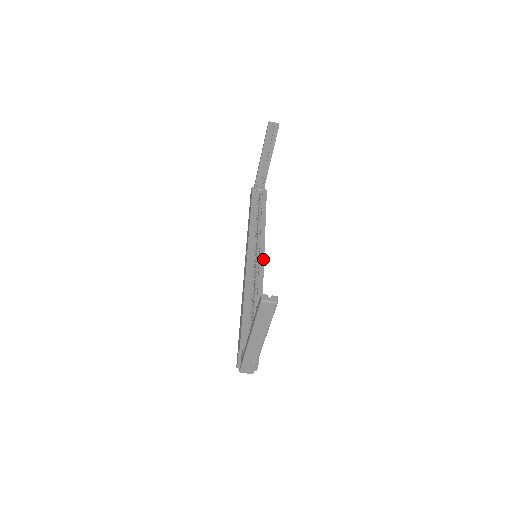
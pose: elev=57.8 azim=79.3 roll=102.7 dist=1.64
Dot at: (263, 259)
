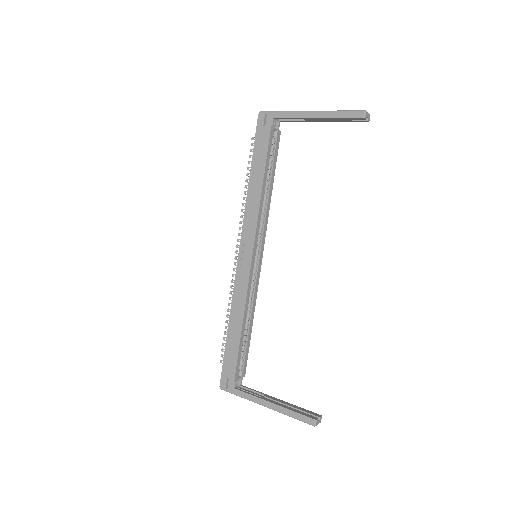
Dot at: (261, 262)
